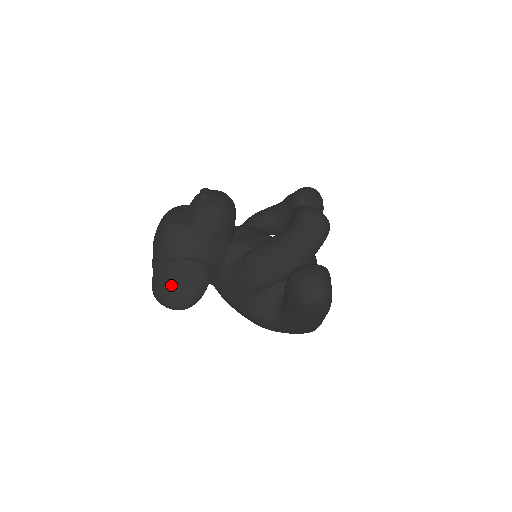
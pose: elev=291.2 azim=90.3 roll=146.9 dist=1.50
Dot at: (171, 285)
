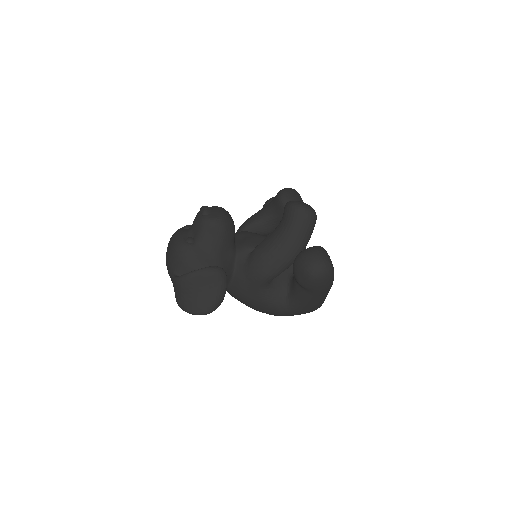
Dot at: (196, 294)
